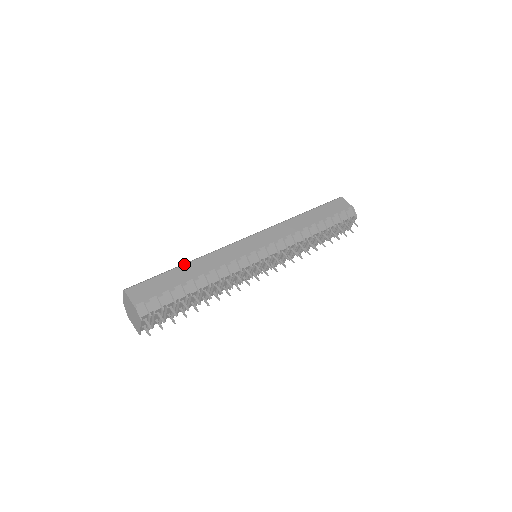
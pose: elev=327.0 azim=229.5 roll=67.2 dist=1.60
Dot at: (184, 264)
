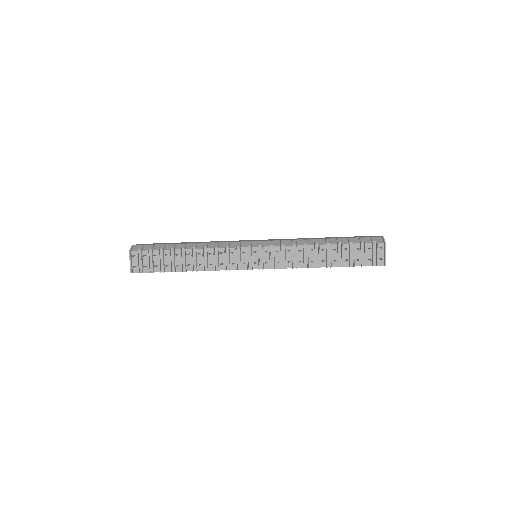
Dot at: (188, 242)
